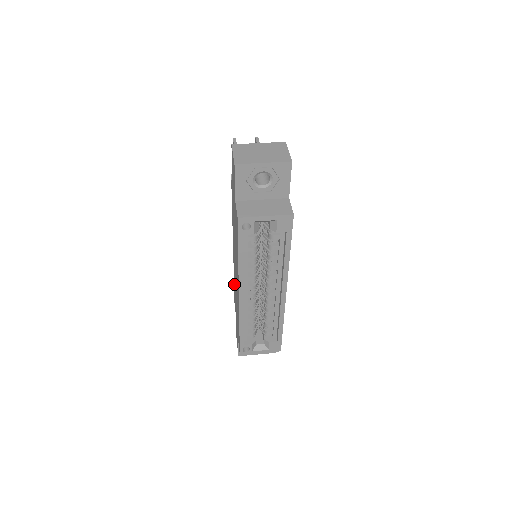
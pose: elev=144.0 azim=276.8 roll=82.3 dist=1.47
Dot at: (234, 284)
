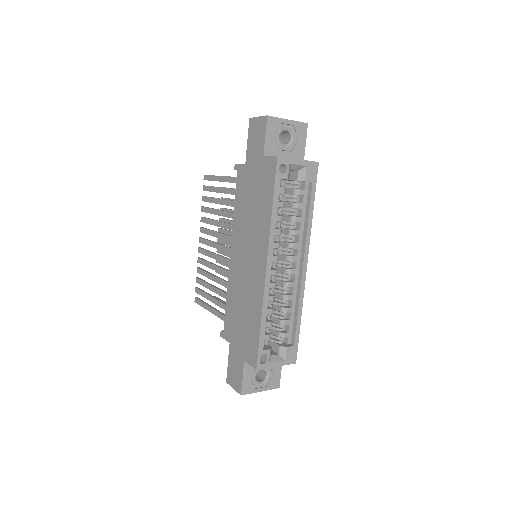
Dot at: (229, 300)
